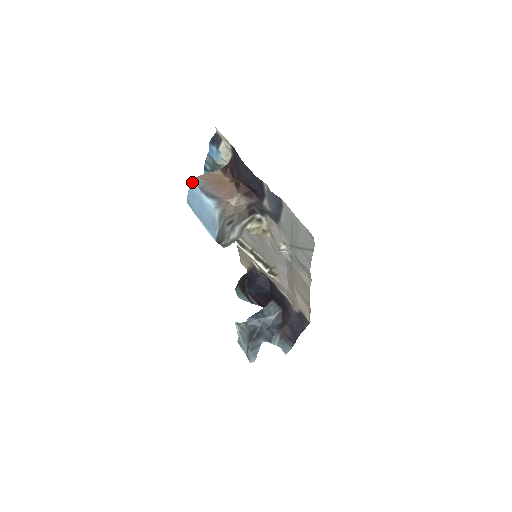
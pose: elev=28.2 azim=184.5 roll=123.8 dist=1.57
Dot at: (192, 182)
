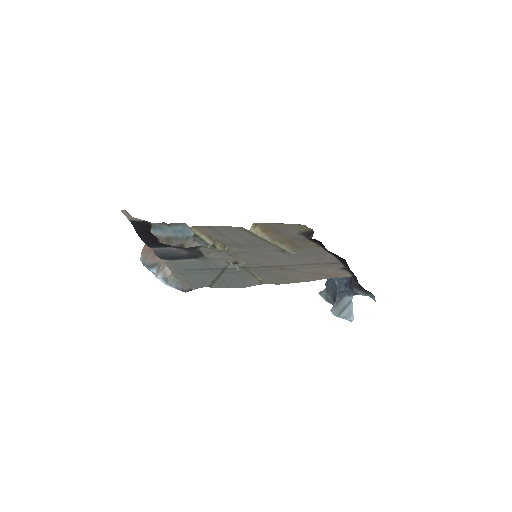
Dot at: occluded
